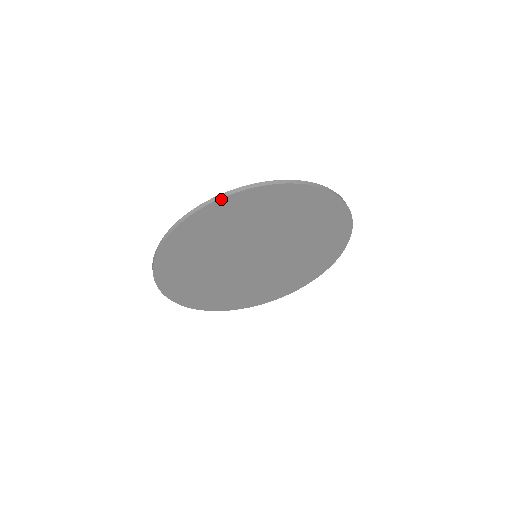
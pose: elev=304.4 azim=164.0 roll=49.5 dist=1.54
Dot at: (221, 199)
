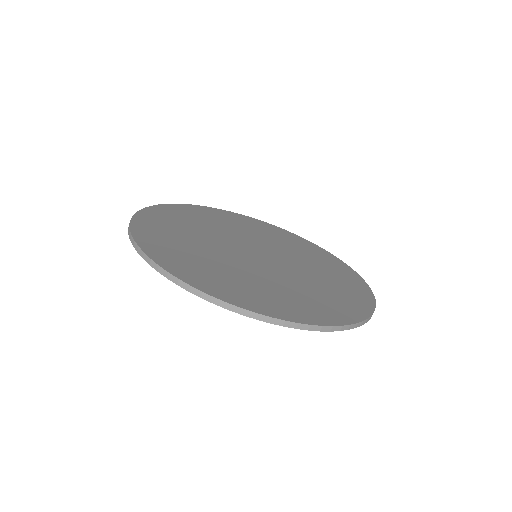
Dot at: (220, 305)
